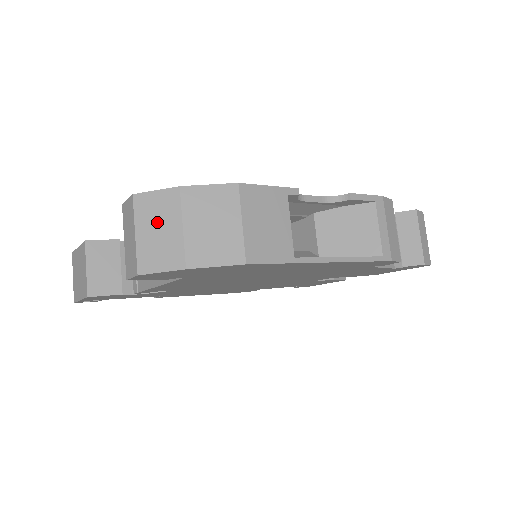
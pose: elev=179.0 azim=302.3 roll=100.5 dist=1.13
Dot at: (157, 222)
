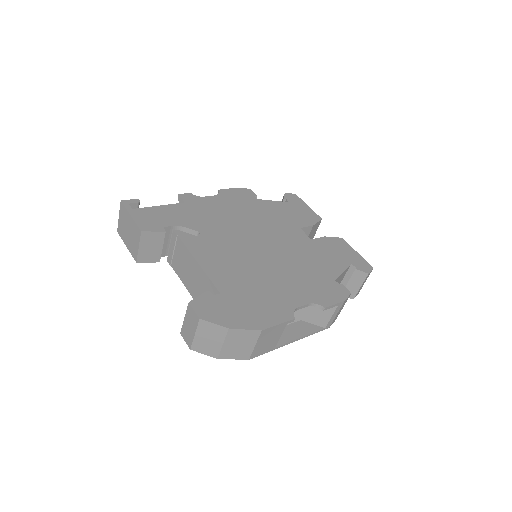
Dot at: (209, 336)
